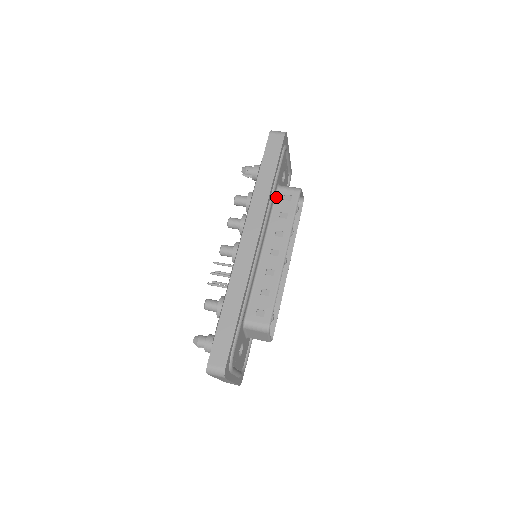
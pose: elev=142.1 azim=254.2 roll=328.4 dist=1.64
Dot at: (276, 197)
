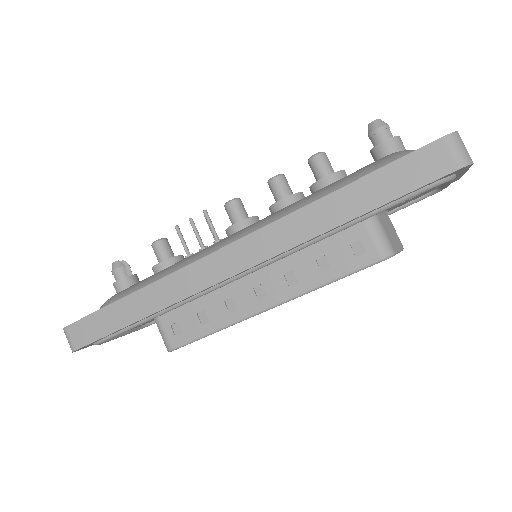
Dot at: (346, 229)
